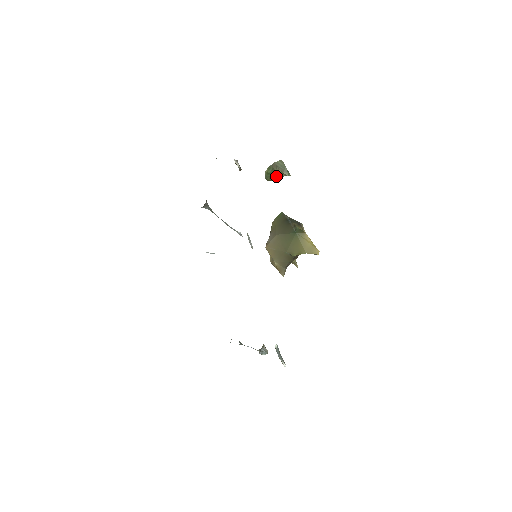
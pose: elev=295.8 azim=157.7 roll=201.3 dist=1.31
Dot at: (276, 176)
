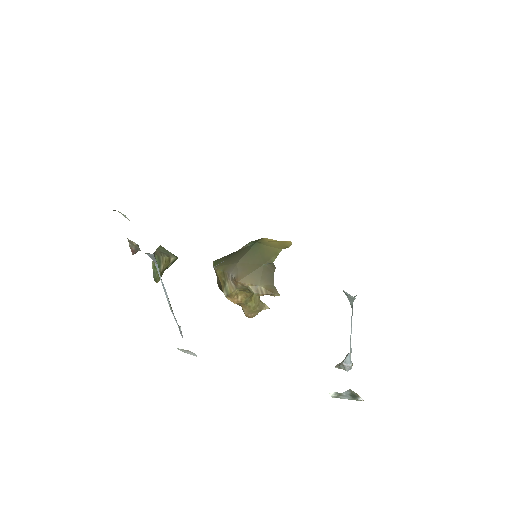
Dot at: (164, 267)
